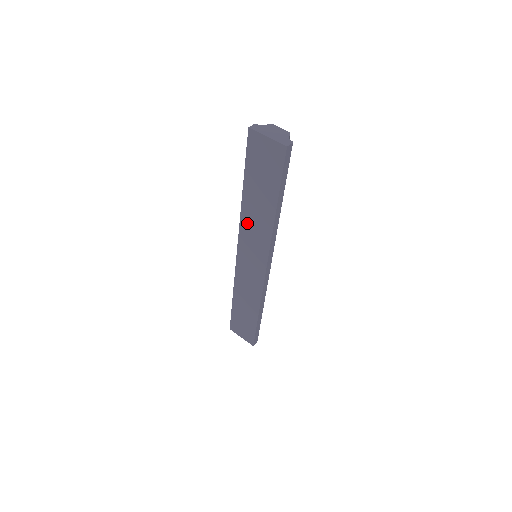
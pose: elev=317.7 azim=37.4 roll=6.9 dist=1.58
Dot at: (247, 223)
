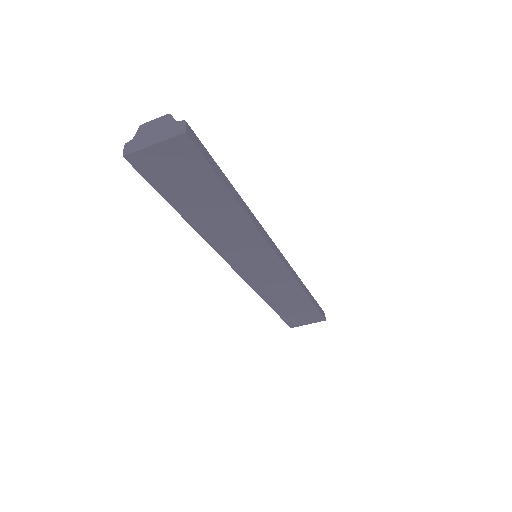
Dot at: (220, 241)
